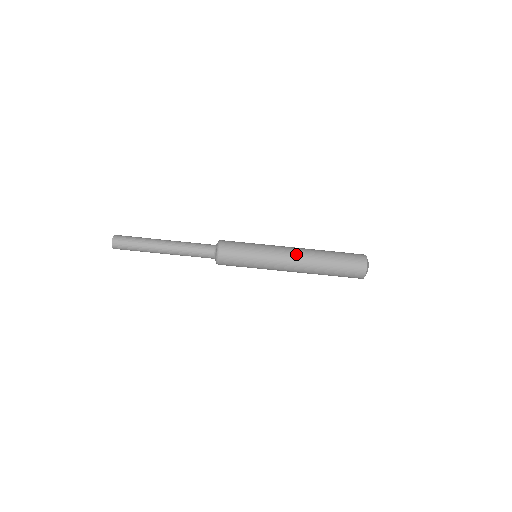
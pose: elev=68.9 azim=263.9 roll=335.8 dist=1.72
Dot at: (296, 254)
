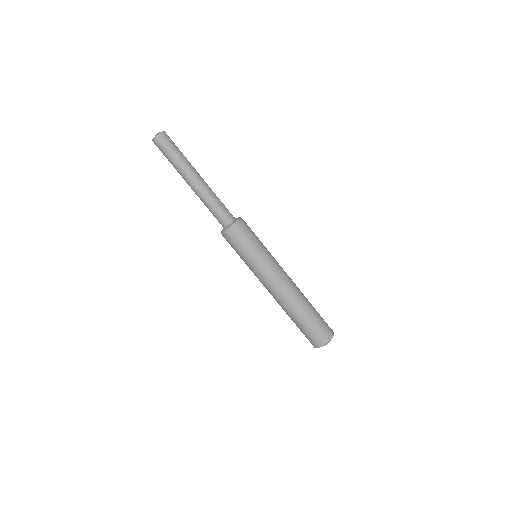
Dot at: (280, 291)
